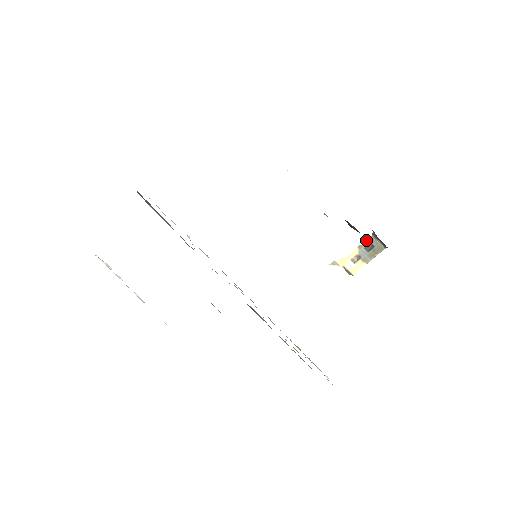
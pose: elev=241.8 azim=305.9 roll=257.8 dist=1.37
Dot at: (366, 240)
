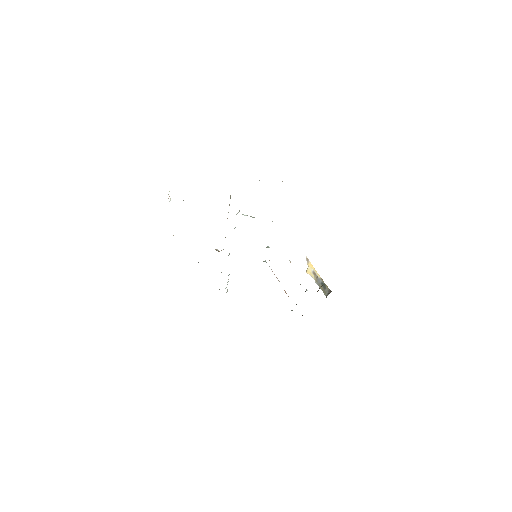
Dot at: (326, 285)
